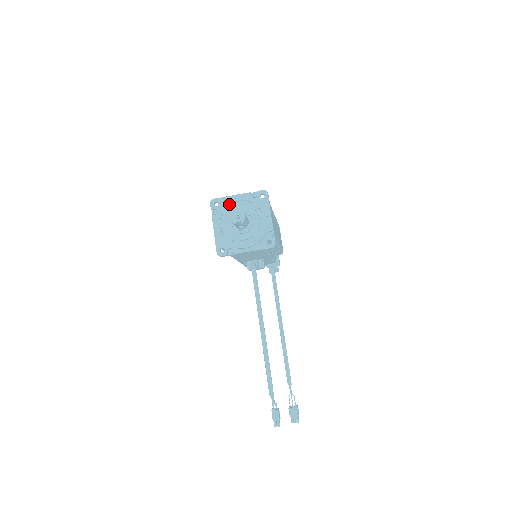
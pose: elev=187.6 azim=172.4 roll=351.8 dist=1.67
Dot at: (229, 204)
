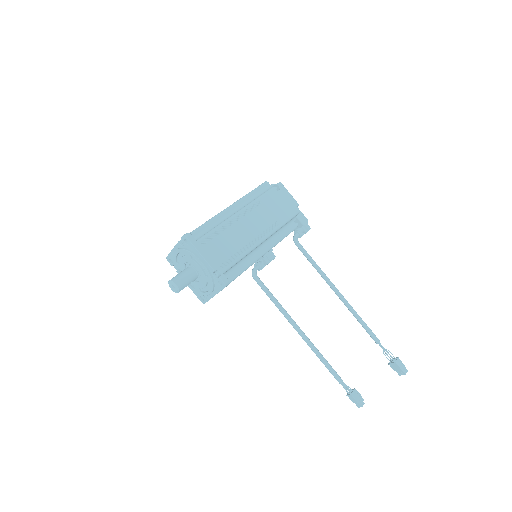
Dot at: (175, 260)
